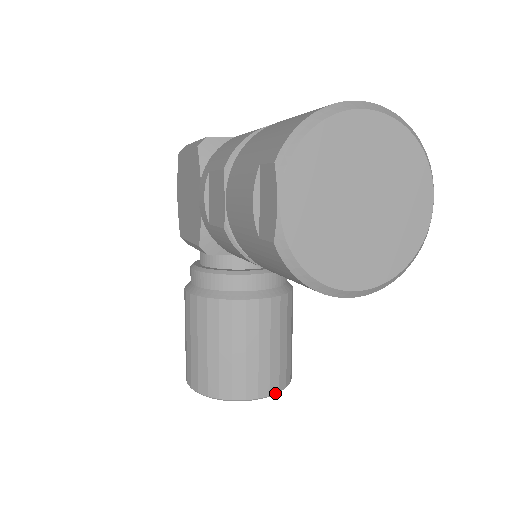
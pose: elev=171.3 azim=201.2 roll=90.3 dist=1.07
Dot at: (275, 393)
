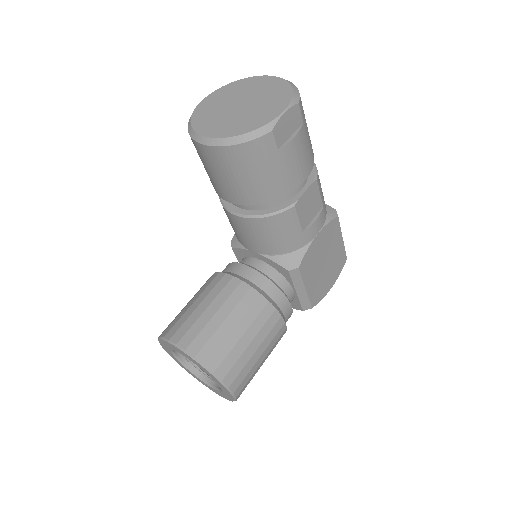
Dot at: (191, 354)
